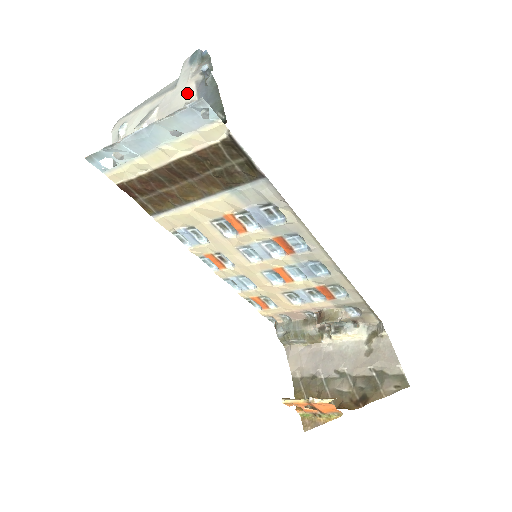
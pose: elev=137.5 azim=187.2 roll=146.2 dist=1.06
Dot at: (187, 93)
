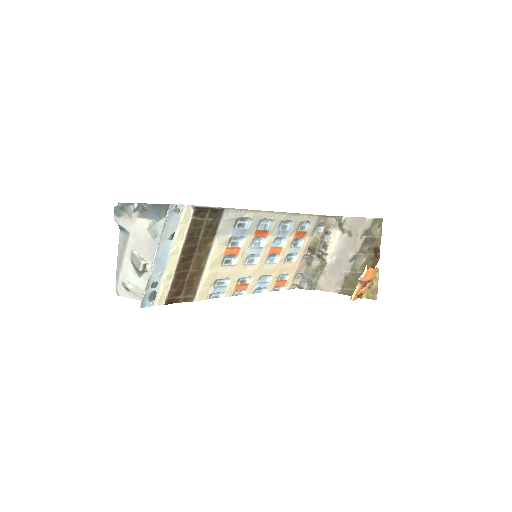
Dot at: (141, 226)
